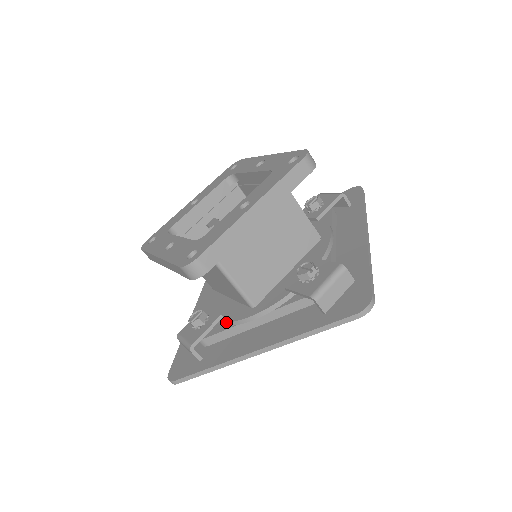
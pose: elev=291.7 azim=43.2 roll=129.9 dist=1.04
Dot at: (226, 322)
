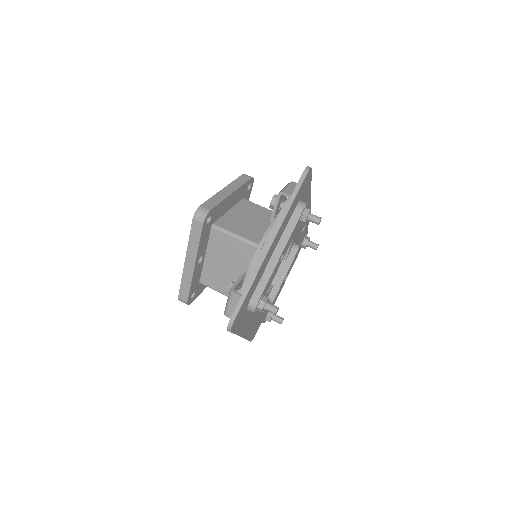
Dot at: occluded
